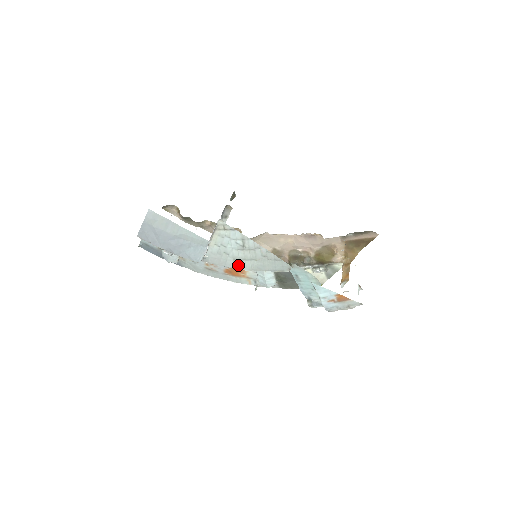
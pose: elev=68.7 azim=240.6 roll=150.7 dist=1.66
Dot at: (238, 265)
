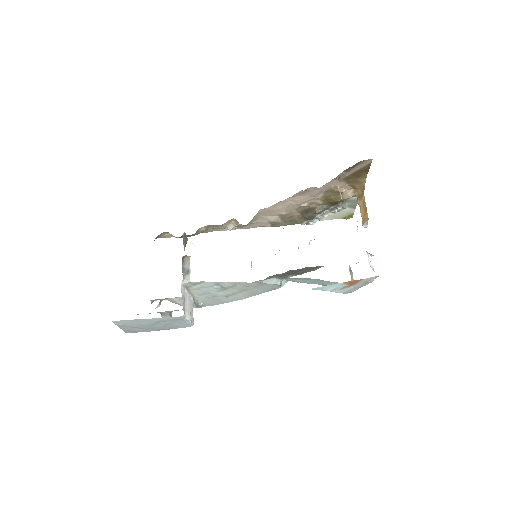
Dot at: (233, 299)
